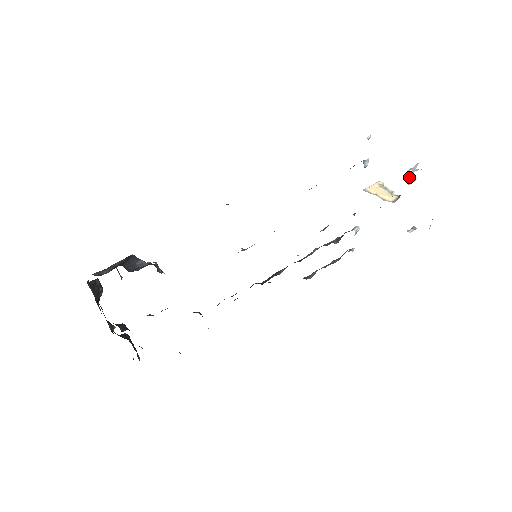
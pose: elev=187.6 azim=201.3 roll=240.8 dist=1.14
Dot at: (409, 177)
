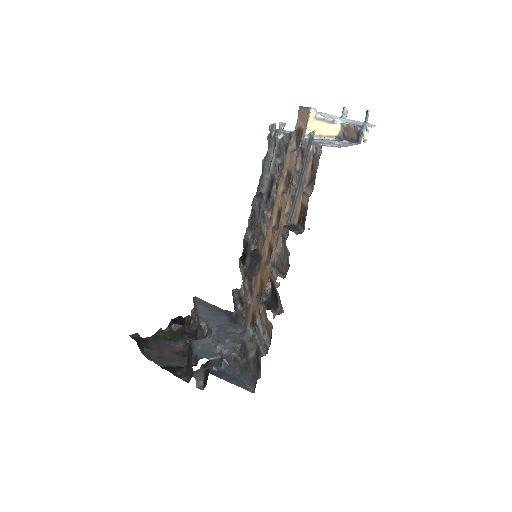
Dot at: (364, 136)
